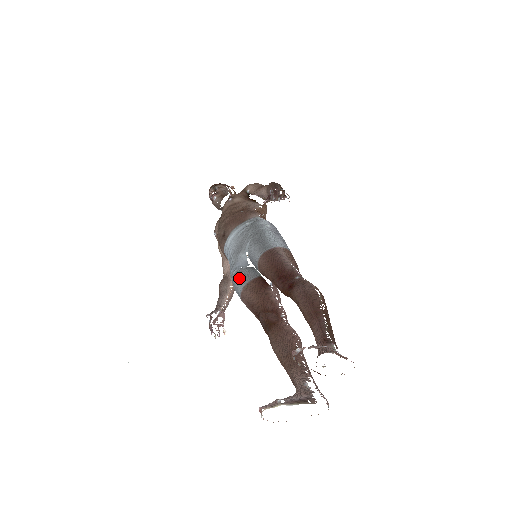
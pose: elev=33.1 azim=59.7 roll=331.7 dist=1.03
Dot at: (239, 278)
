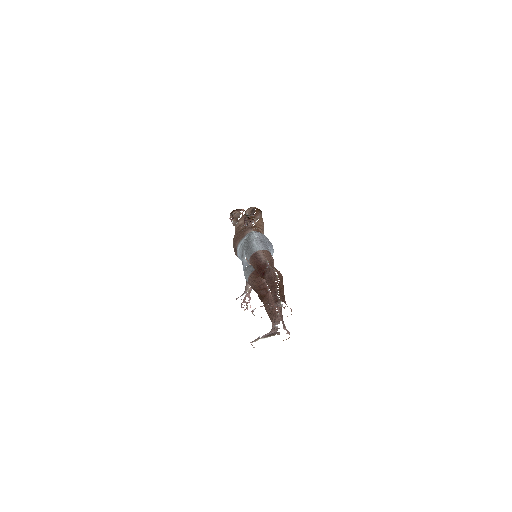
Dot at: (245, 273)
